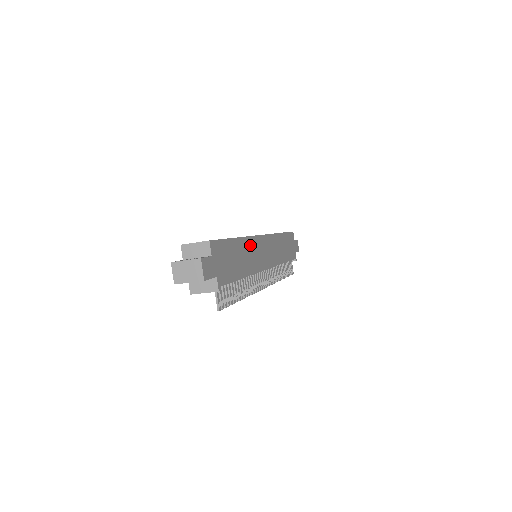
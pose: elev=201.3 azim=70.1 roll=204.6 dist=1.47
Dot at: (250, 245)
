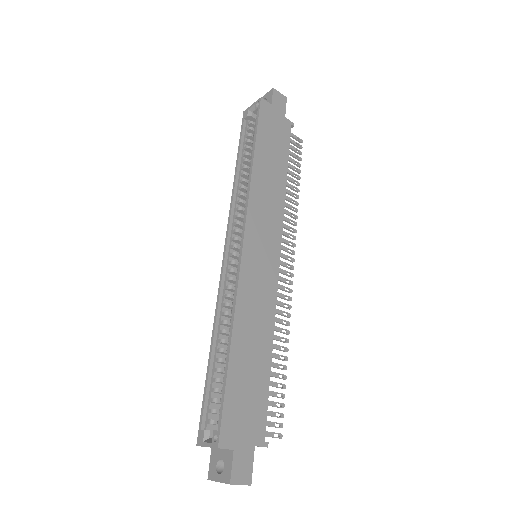
Dot at: (245, 305)
